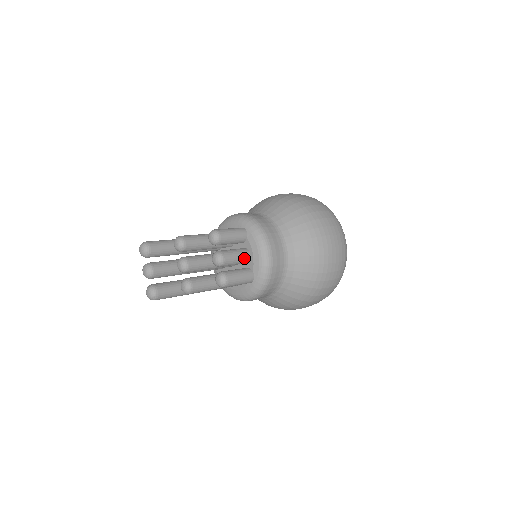
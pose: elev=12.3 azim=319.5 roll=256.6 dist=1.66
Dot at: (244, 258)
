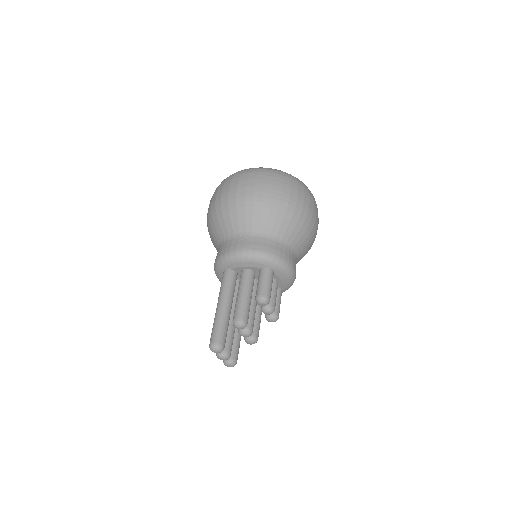
Dot at: occluded
